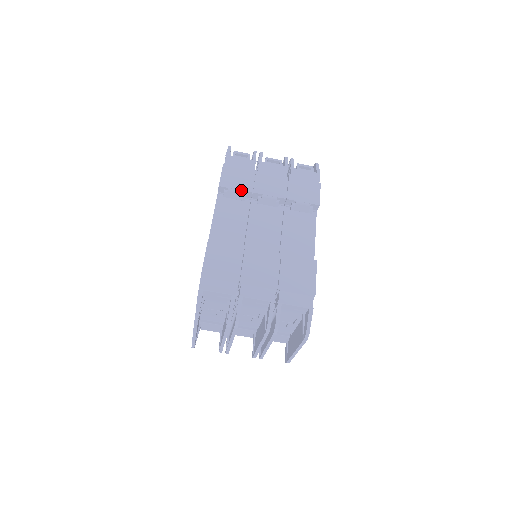
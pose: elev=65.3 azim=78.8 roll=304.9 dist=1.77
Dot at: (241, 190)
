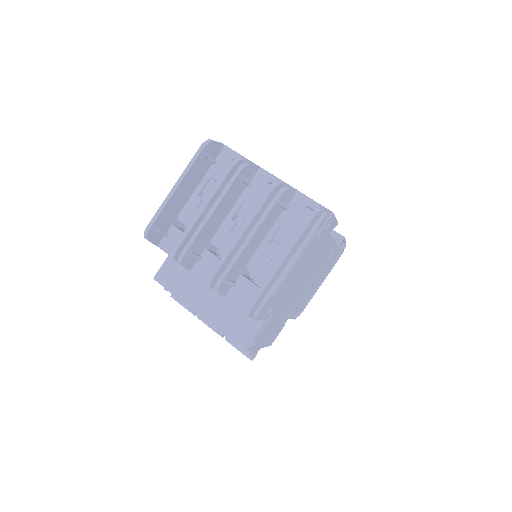
Dot at: occluded
